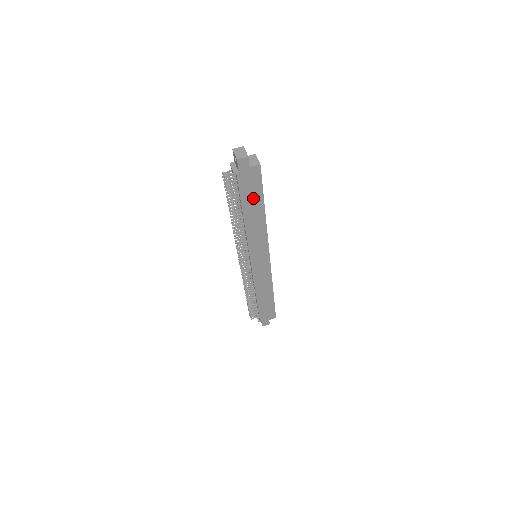
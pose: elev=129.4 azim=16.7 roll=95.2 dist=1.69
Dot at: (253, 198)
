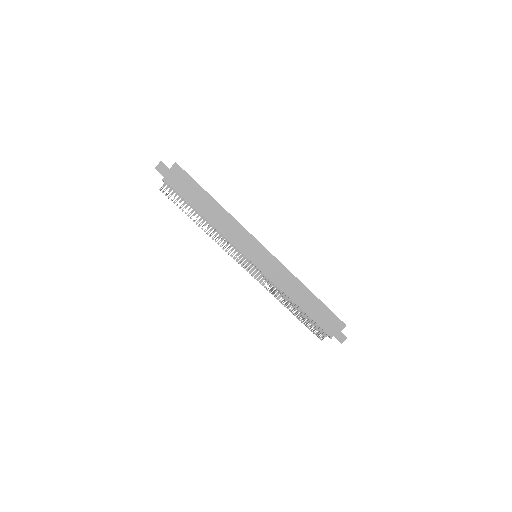
Dot at: (195, 194)
